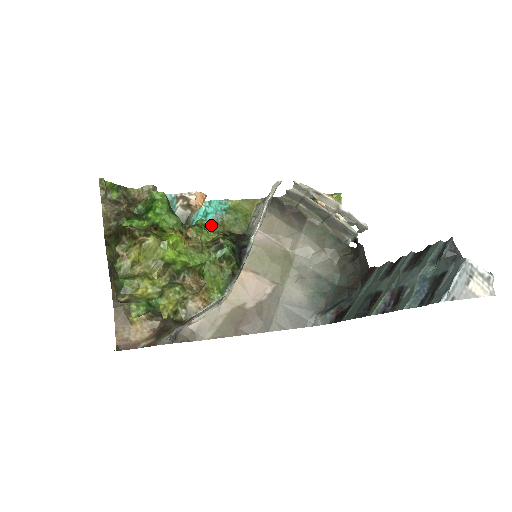
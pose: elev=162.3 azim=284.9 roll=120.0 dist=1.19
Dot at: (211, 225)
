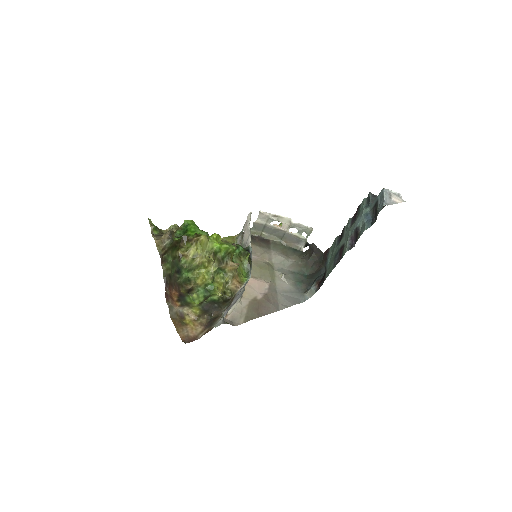
Dot at: occluded
